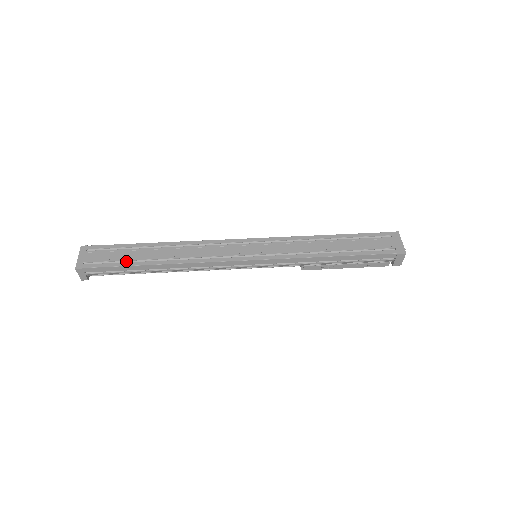
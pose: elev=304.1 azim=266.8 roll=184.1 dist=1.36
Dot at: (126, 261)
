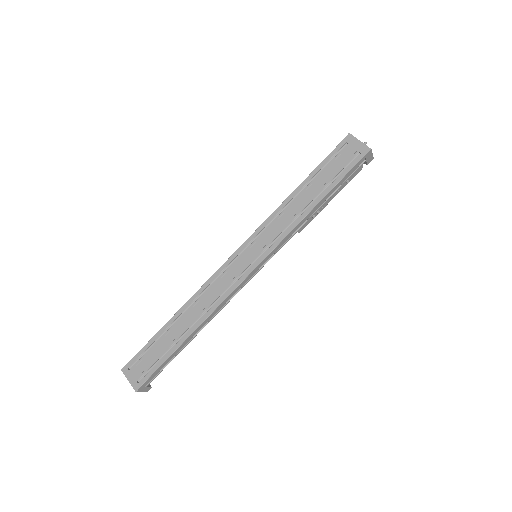
Dot at: (166, 352)
